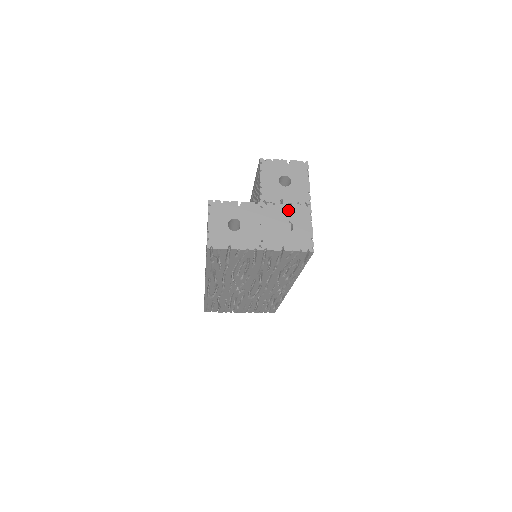
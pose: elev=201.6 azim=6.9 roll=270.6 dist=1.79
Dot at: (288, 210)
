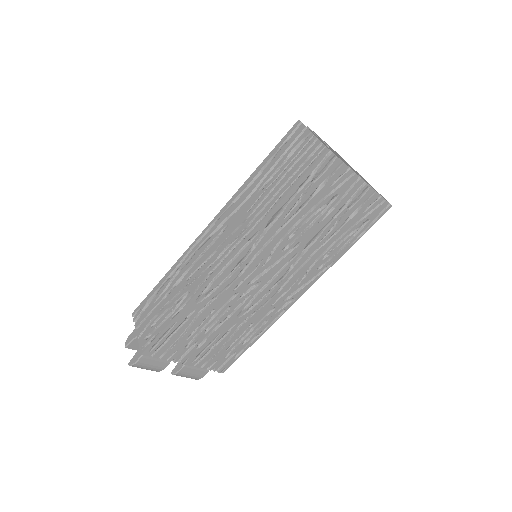
Dot at: occluded
